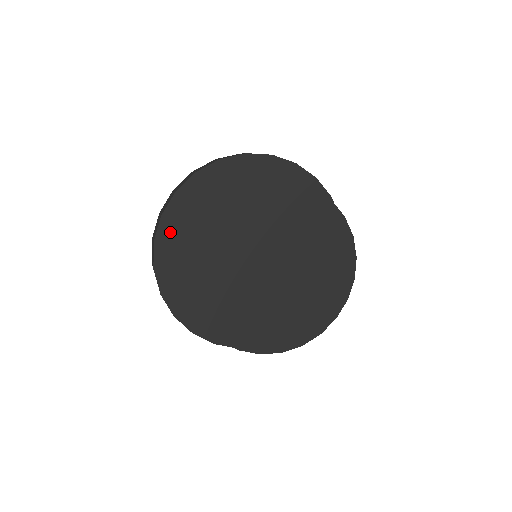
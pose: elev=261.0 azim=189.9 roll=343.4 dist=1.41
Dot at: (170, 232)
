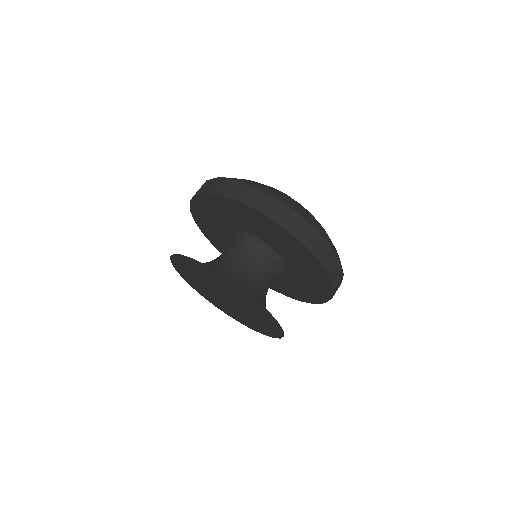
Dot at: (213, 240)
